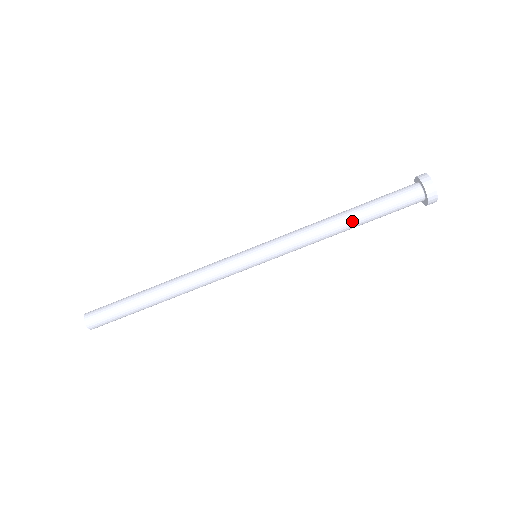
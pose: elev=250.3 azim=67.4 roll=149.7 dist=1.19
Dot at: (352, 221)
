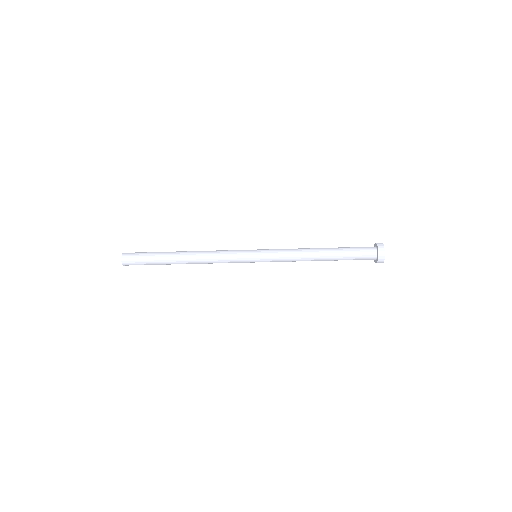
Dot at: (326, 253)
